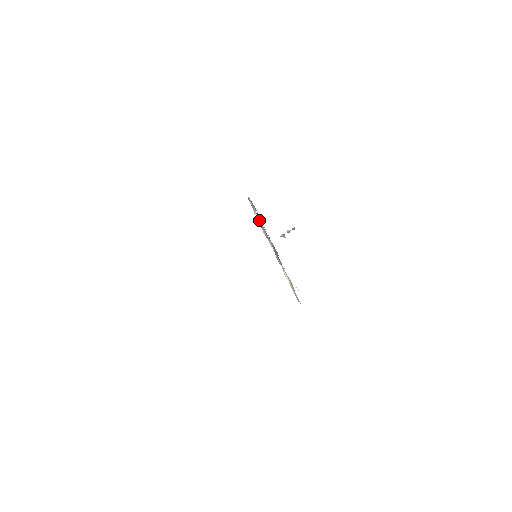
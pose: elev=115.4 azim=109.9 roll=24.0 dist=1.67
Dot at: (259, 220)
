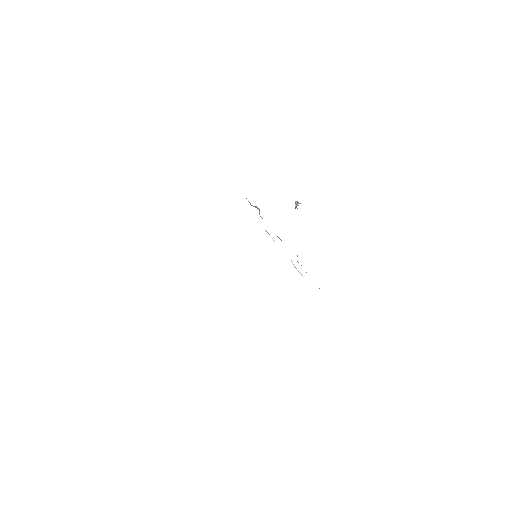
Dot at: occluded
